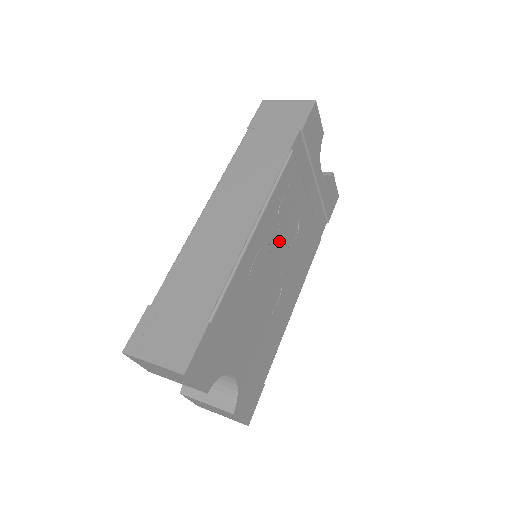
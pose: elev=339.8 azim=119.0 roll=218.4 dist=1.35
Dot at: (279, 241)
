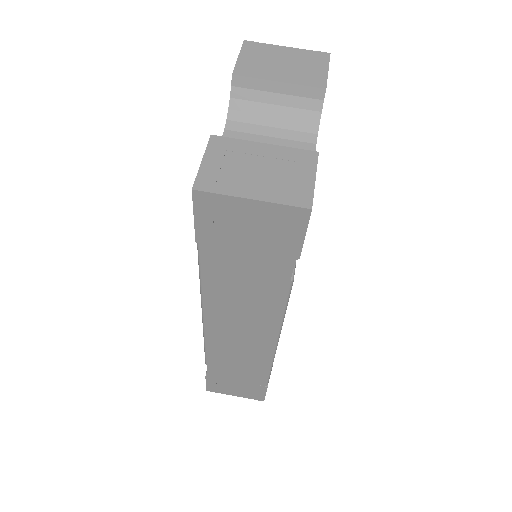
Dot at: occluded
